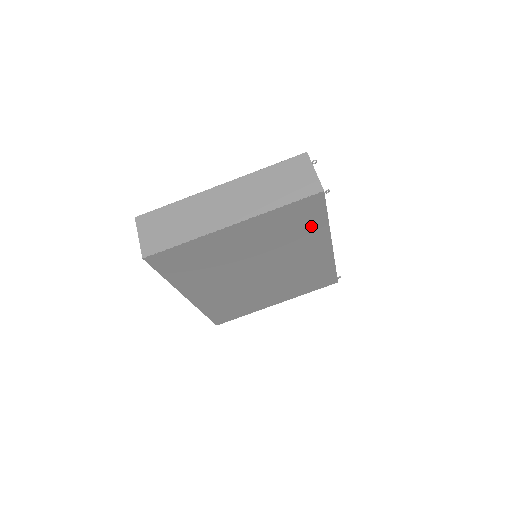
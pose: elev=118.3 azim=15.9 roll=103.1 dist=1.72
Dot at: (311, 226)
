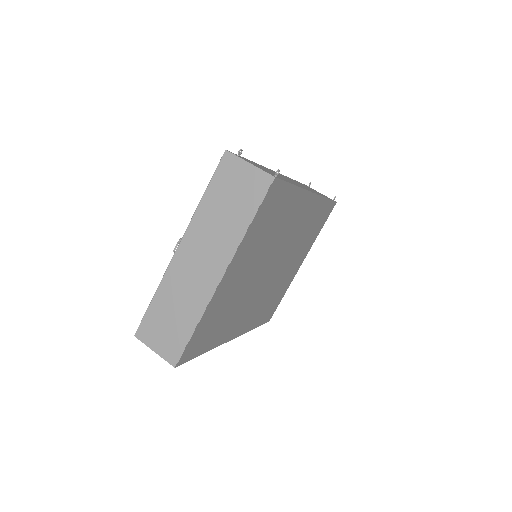
Dot at: (285, 204)
